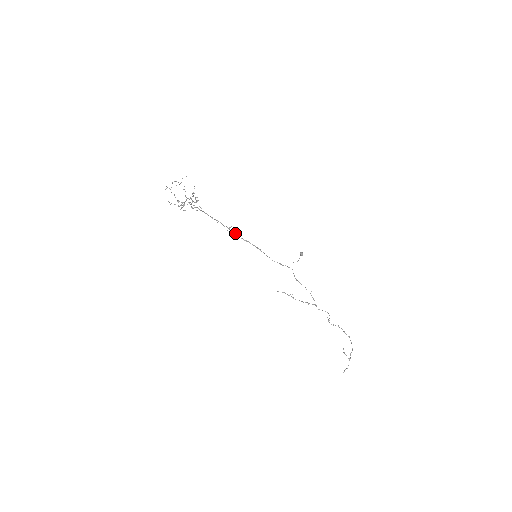
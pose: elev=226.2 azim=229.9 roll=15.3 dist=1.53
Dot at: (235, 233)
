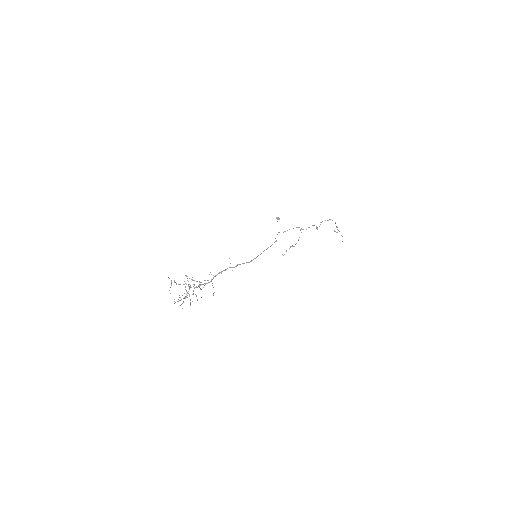
Dot at: occluded
